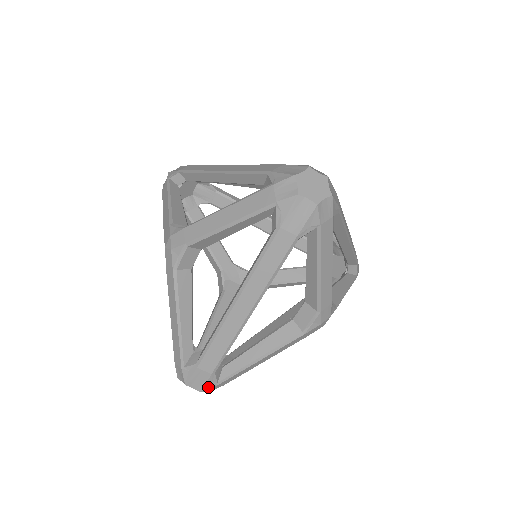
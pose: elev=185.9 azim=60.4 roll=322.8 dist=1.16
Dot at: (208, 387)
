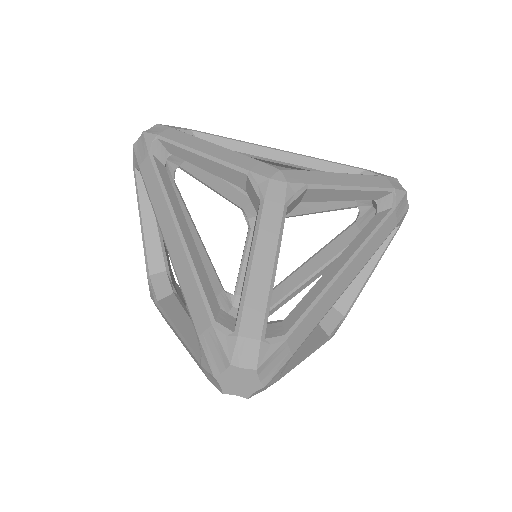
Dot at: occluded
